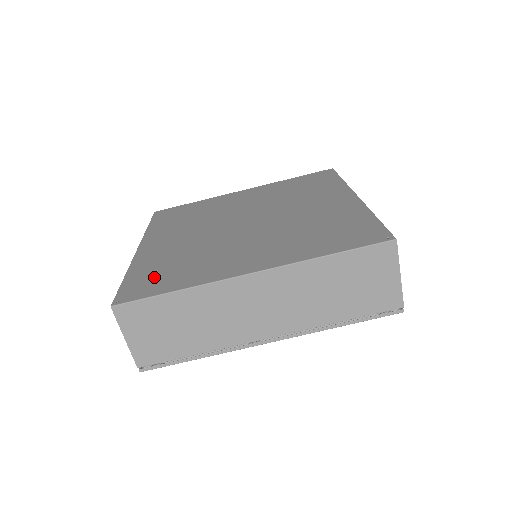
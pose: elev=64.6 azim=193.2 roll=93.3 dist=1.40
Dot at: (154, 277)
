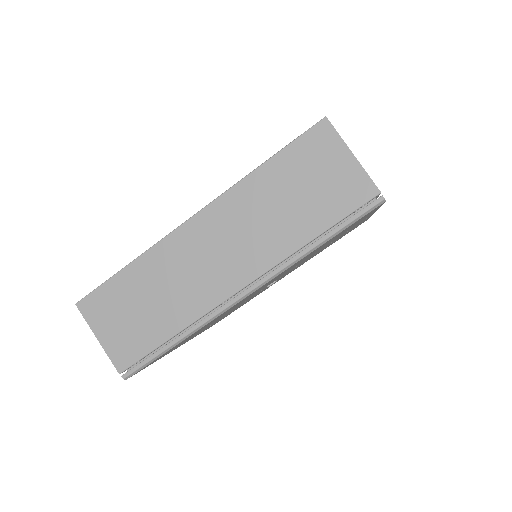
Dot at: occluded
